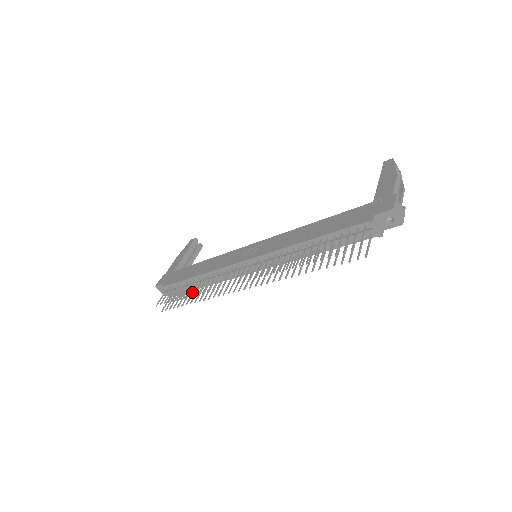
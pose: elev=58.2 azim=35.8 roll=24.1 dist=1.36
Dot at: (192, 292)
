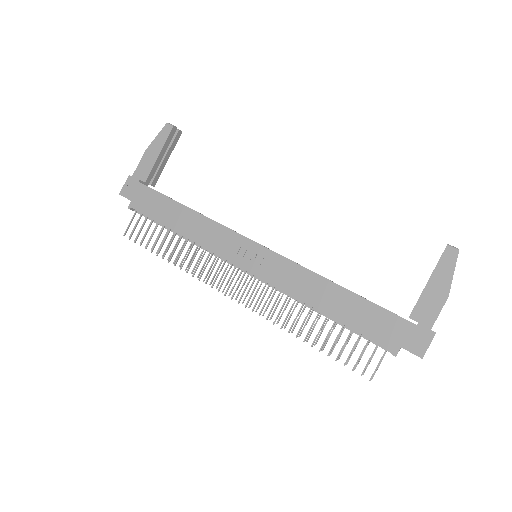
Dot at: (172, 256)
